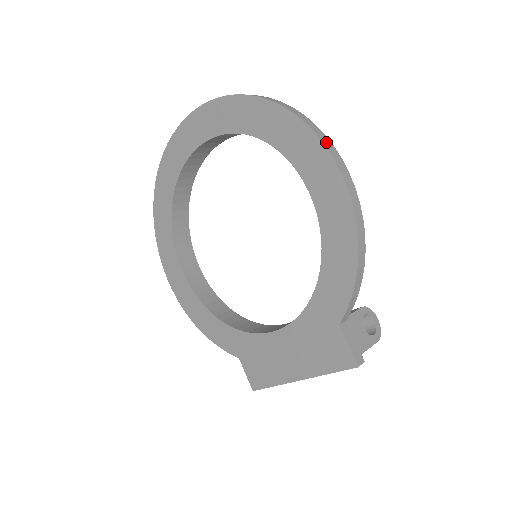
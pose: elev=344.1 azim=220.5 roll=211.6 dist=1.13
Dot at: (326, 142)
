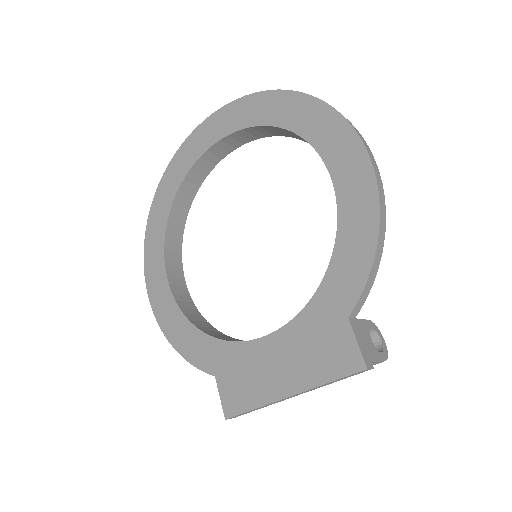
Dot at: (353, 126)
